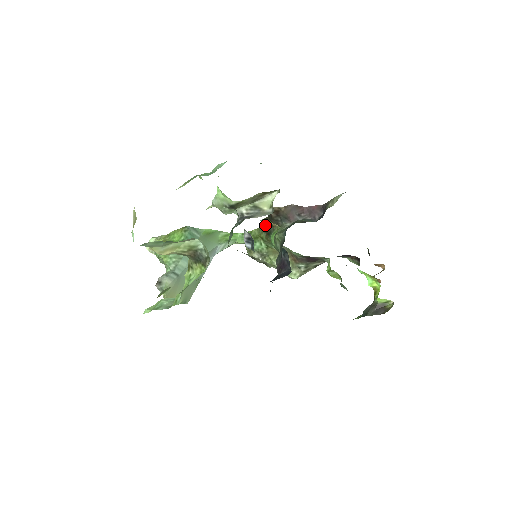
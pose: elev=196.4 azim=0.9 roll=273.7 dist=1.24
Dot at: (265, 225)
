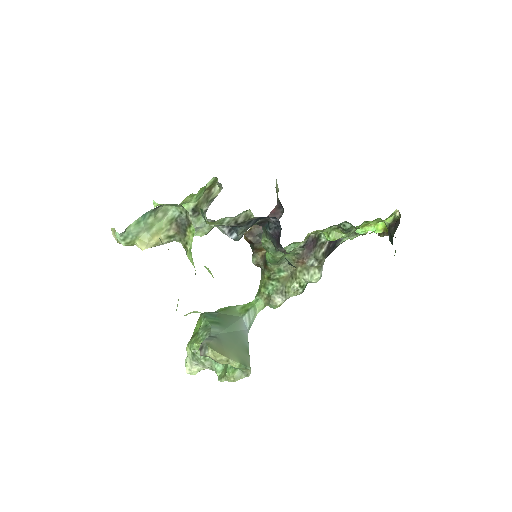
Dot at: (259, 263)
